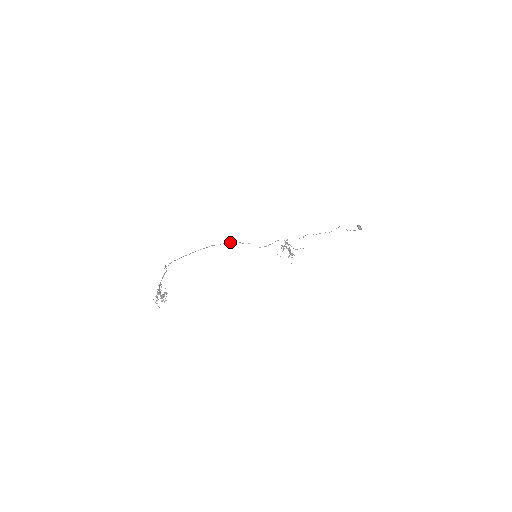
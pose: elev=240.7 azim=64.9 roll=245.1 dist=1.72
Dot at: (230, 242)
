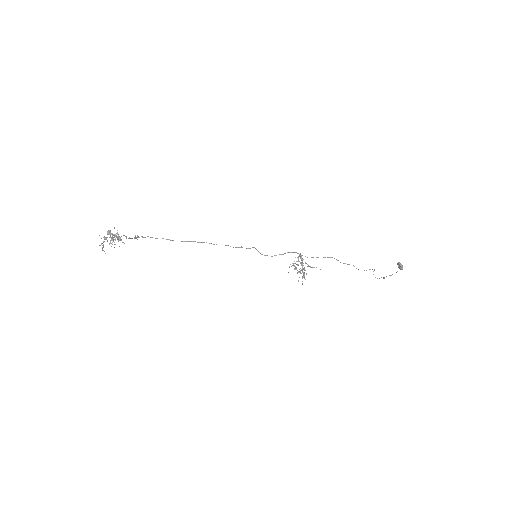
Dot at: occluded
